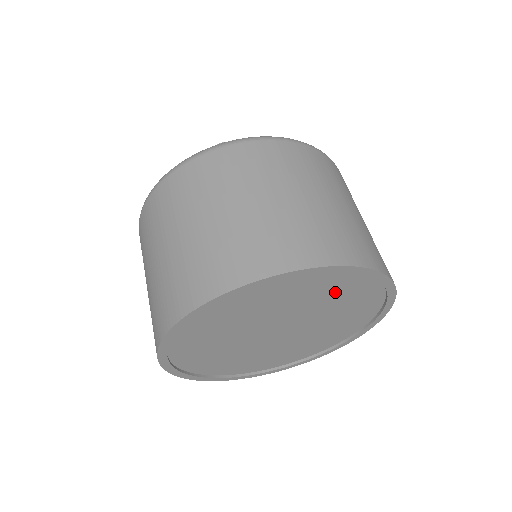
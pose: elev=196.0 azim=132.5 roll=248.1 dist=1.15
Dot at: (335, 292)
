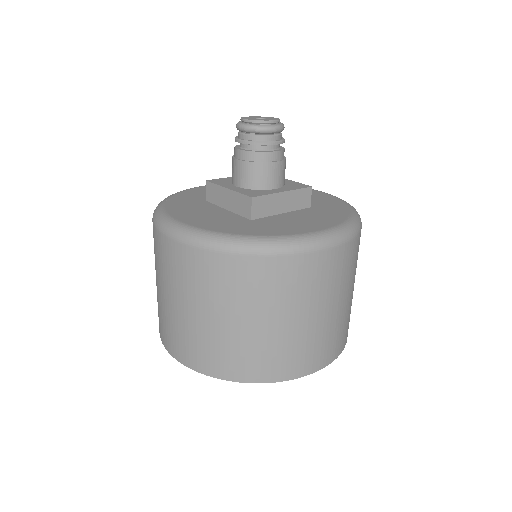
Dot at: occluded
